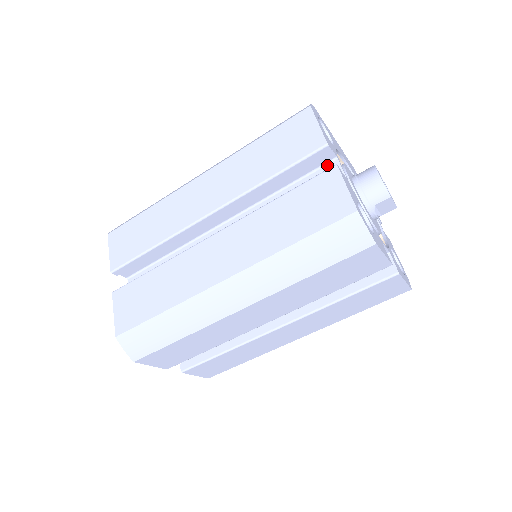
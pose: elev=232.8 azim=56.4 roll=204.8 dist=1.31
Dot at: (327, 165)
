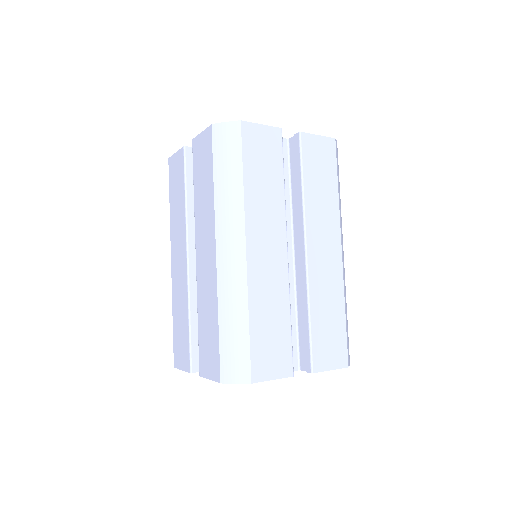
Dot at: occluded
